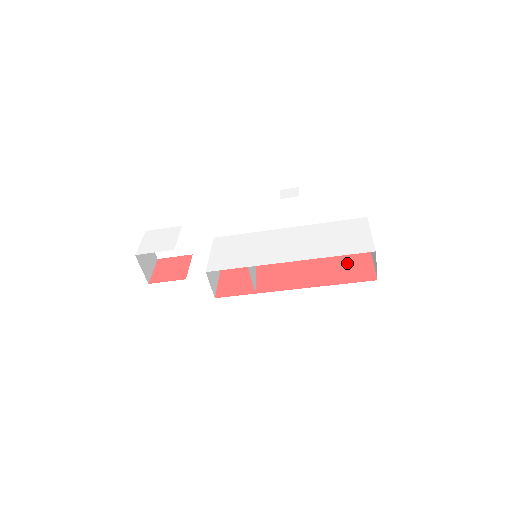
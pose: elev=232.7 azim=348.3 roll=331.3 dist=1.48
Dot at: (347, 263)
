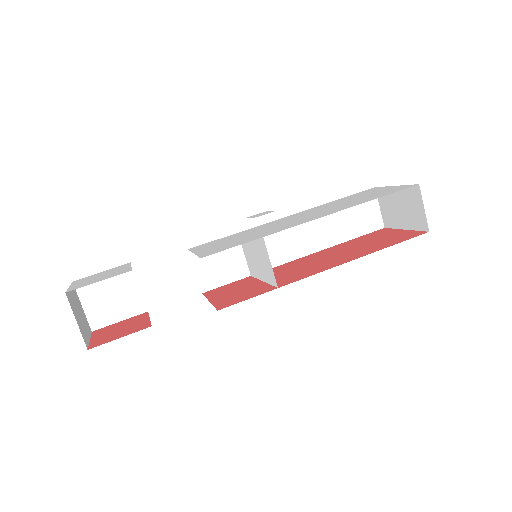
Dot at: (375, 239)
